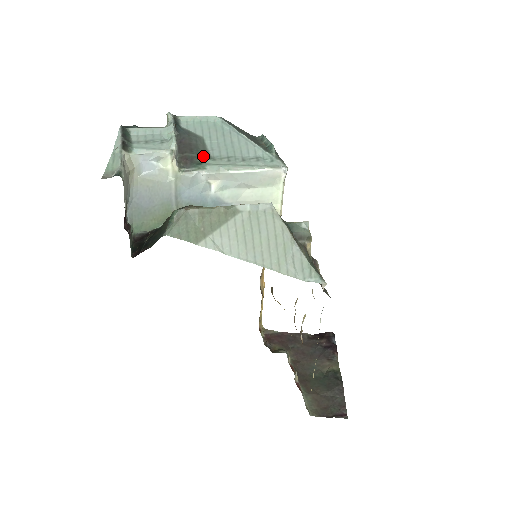
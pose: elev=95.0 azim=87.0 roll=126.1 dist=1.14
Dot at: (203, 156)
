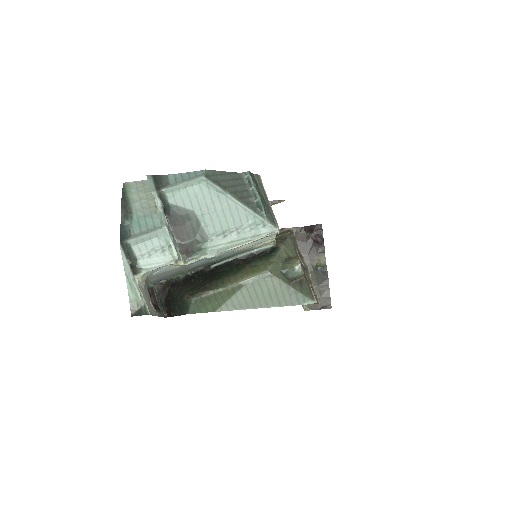
Dot at: (201, 239)
